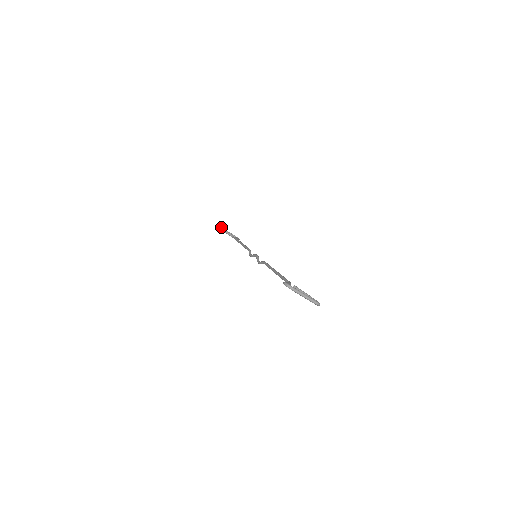
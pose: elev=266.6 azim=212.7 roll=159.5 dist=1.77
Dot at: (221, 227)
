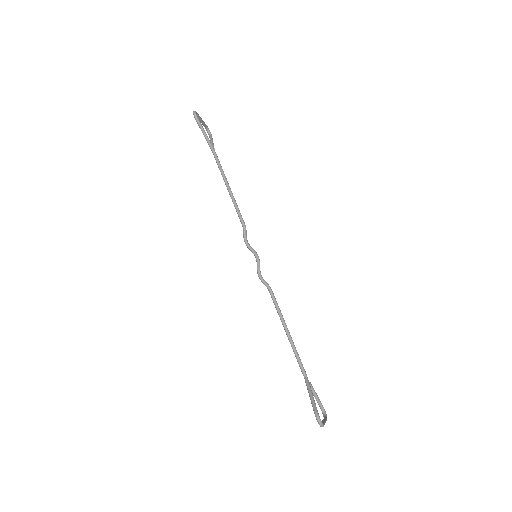
Dot at: (197, 114)
